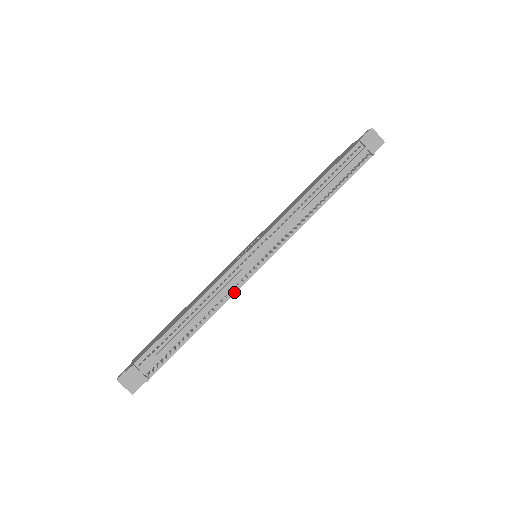
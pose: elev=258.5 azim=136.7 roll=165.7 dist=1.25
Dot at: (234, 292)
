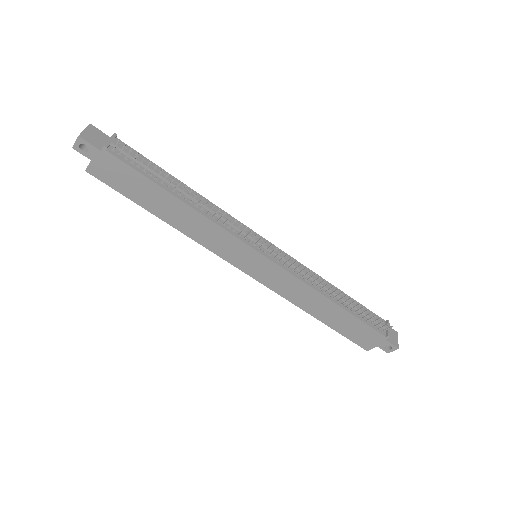
Dot at: (226, 229)
